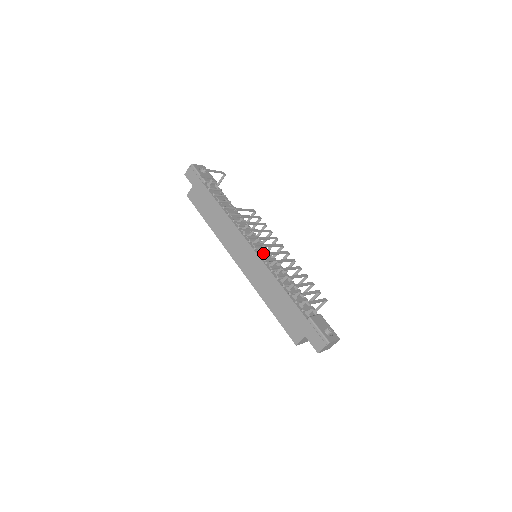
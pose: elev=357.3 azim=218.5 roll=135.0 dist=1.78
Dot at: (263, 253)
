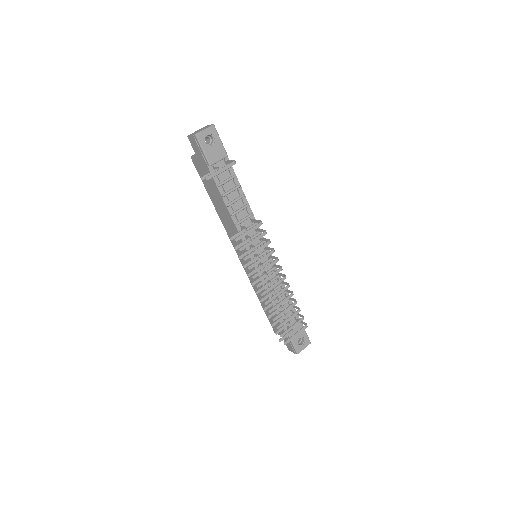
Dot at: (257, 282)
